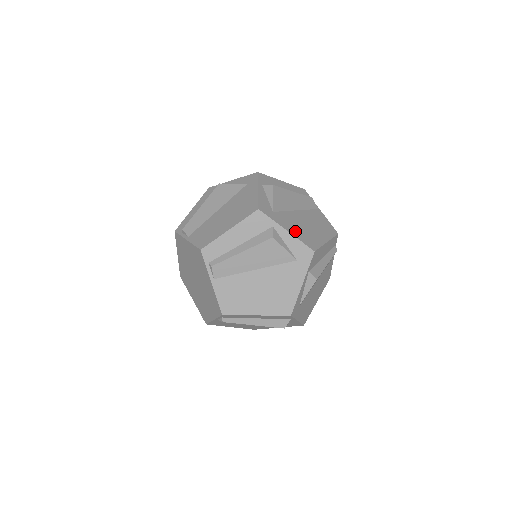
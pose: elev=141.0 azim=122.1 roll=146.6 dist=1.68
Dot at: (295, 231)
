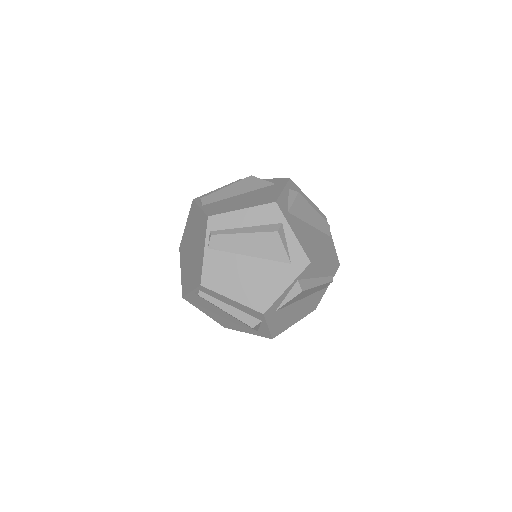
Dot at: (301, 237)
